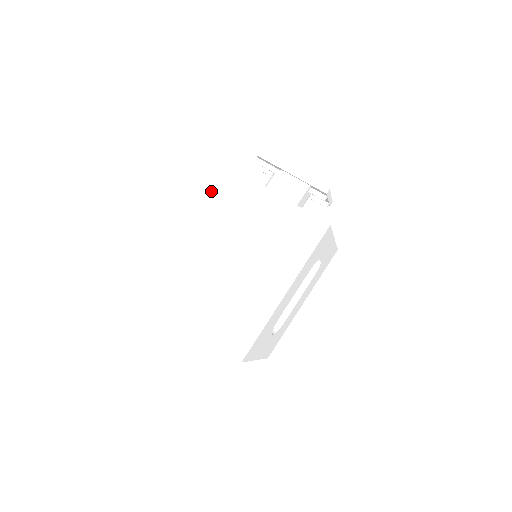
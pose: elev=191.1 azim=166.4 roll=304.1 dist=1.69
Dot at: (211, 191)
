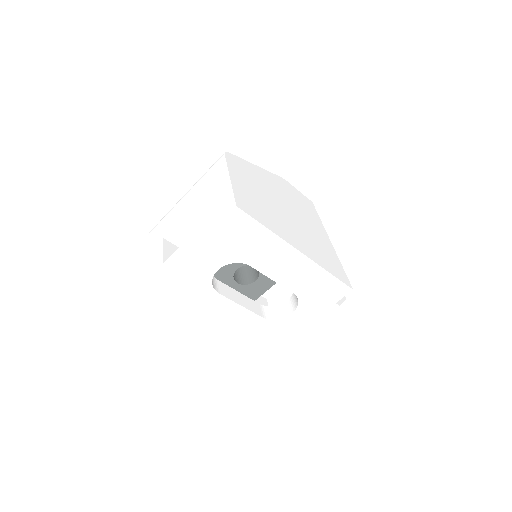
Dot at: (302, 202)
